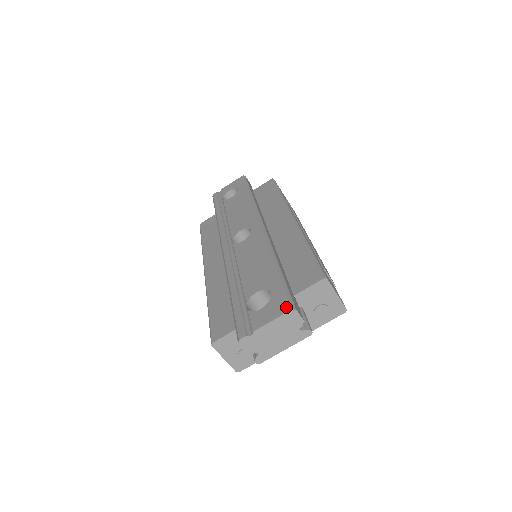
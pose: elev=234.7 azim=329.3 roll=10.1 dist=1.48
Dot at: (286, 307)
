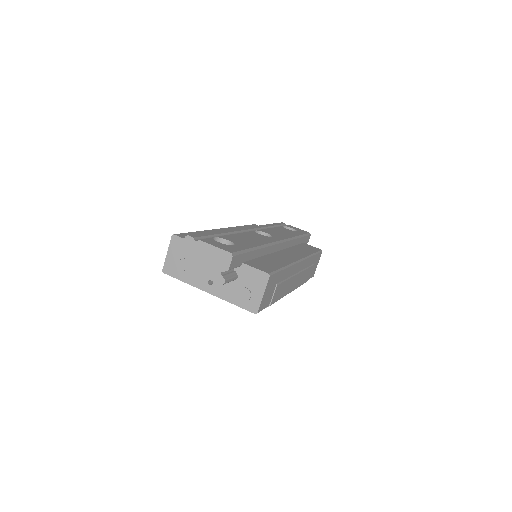
Dot at: (230, 250)
